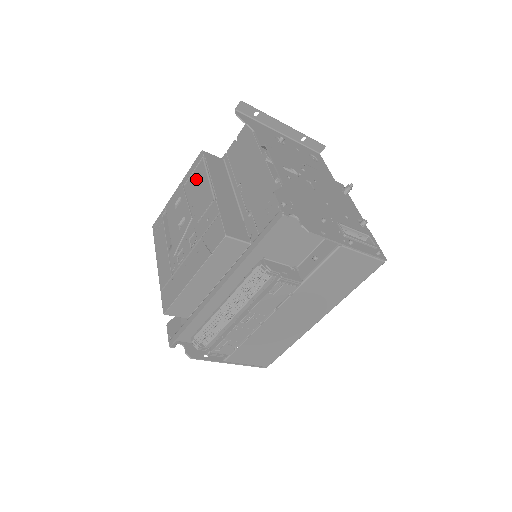
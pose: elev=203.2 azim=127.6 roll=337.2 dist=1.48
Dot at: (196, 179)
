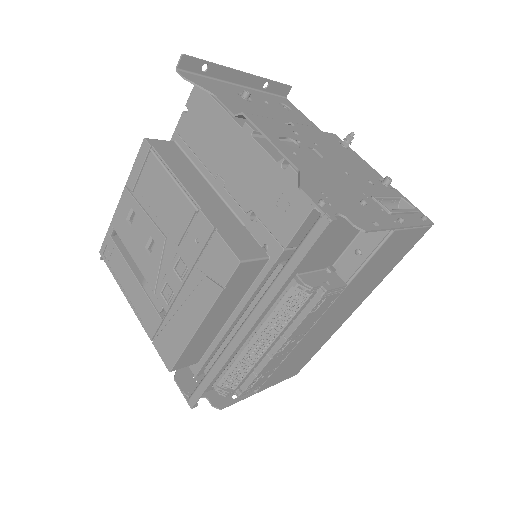
Dot at: (151, 182)
